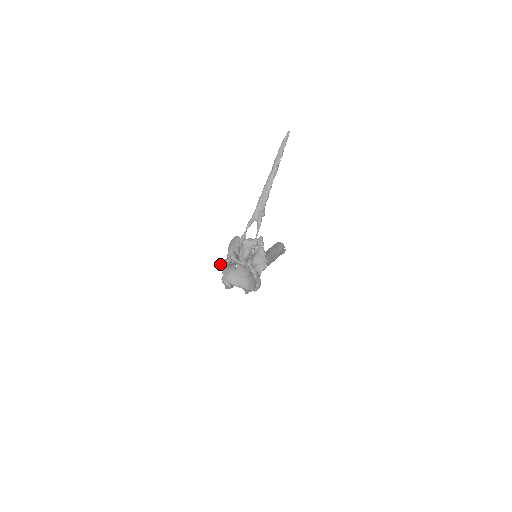
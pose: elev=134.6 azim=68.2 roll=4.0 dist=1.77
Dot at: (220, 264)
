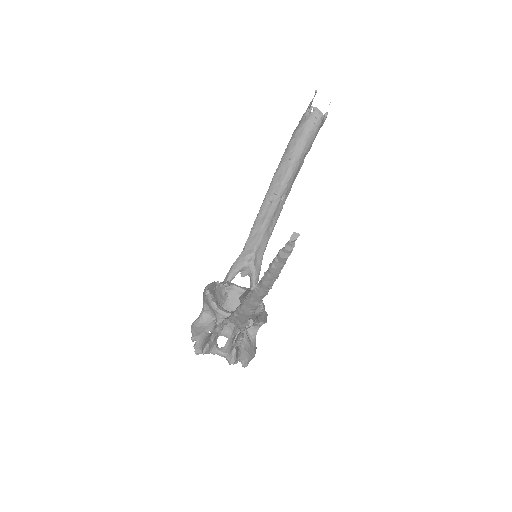
Dot at: (192, 332)
